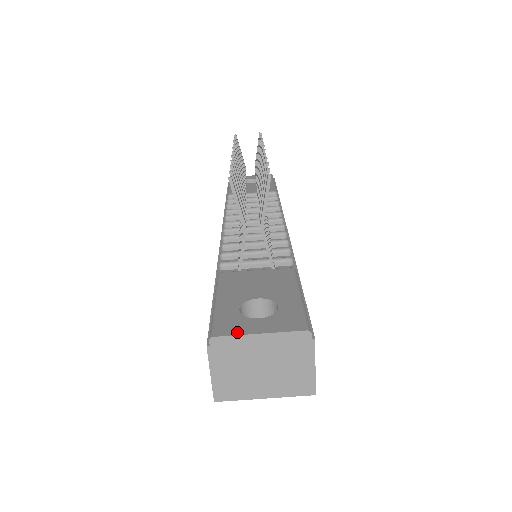
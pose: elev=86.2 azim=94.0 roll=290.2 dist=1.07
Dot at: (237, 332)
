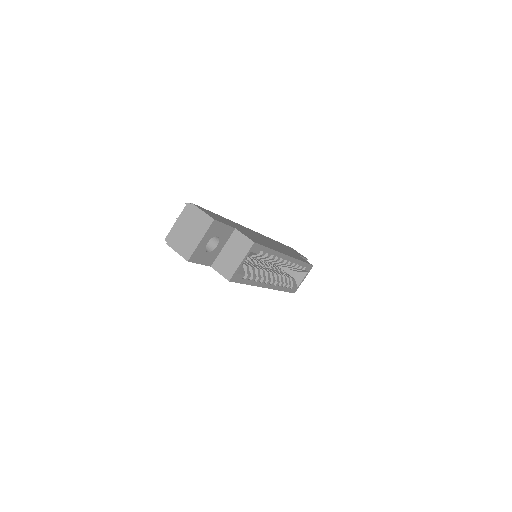
Dot at: (172, 230)
